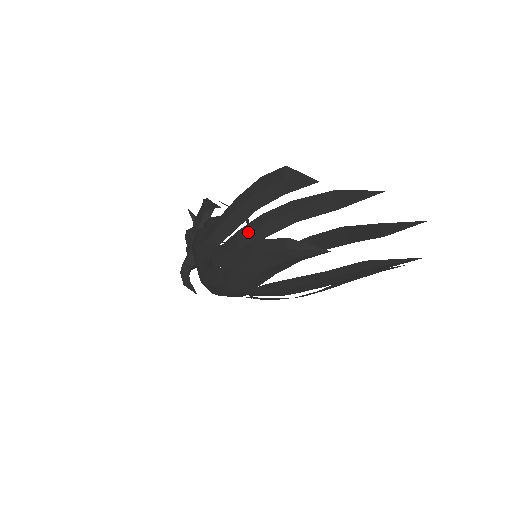
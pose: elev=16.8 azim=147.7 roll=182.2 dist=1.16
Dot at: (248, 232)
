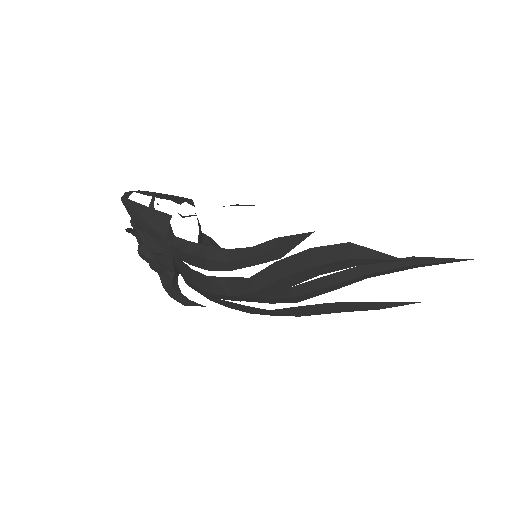
Dot at: (309, 290)
